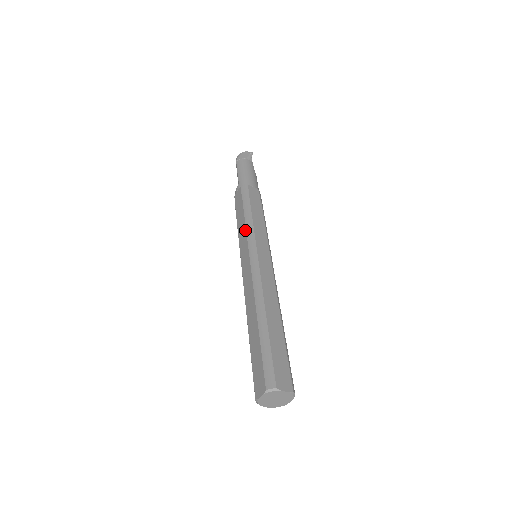
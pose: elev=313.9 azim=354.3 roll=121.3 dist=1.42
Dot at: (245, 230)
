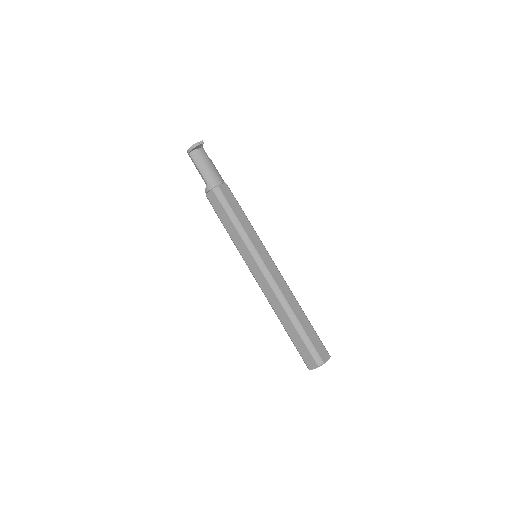
Dot at: (241, 239)
